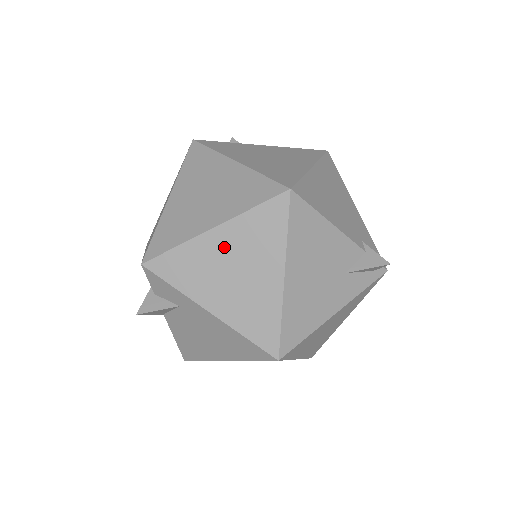
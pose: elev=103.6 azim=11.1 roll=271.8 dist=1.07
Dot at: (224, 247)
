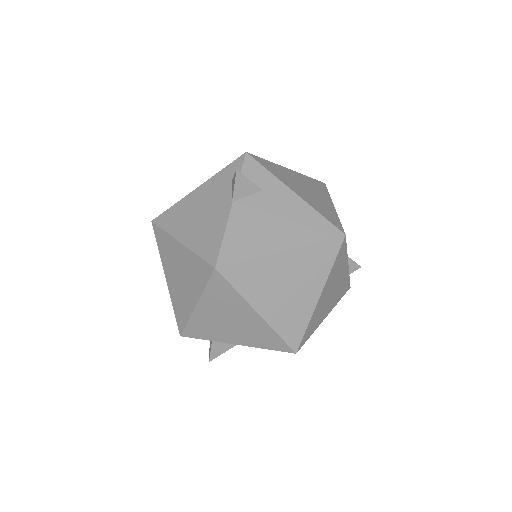
Dot at: (297, 178)
